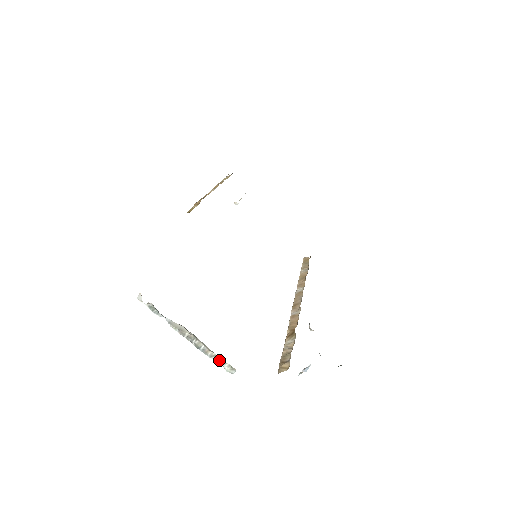
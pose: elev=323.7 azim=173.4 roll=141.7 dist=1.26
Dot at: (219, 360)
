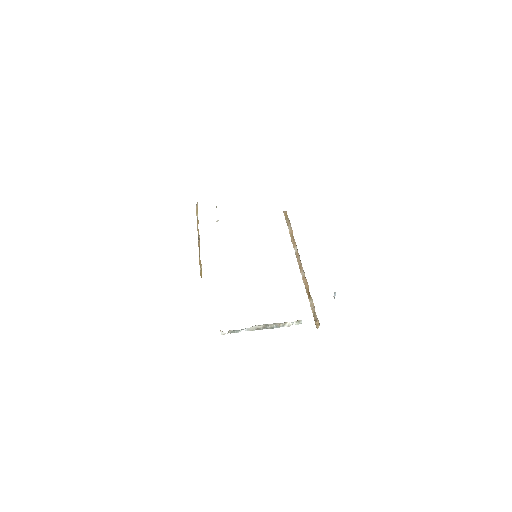
Dot at: (289, 324)
